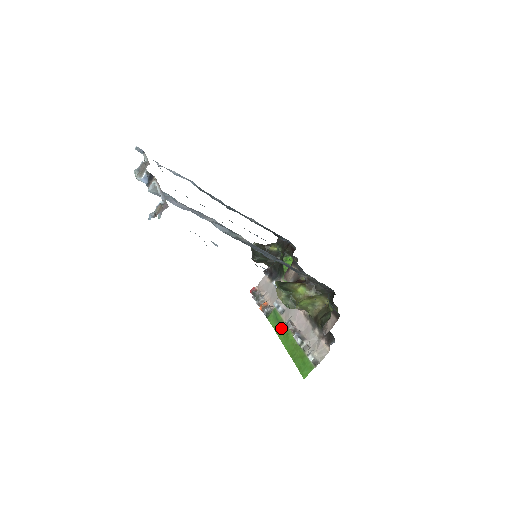
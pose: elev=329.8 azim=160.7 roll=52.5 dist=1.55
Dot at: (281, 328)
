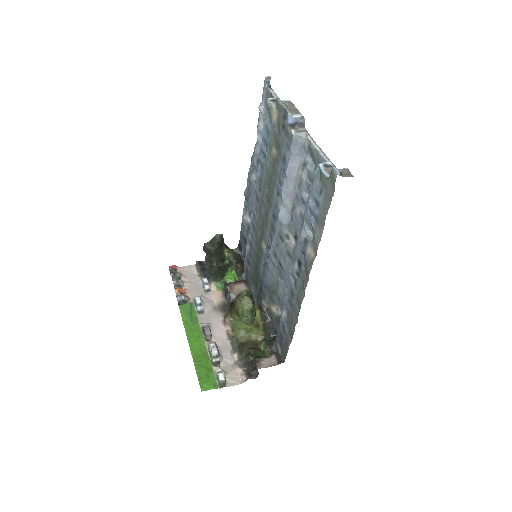
Dot at: (193, 326)
